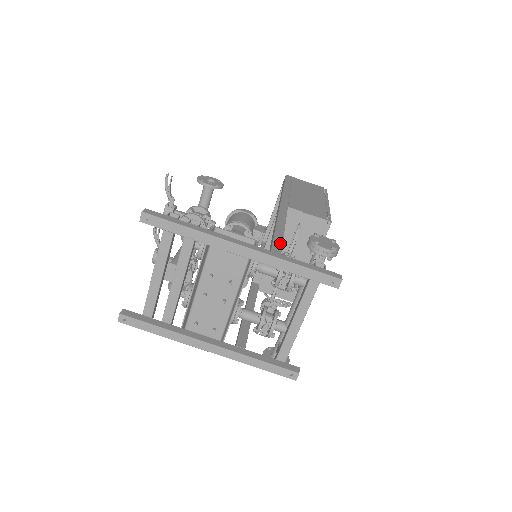
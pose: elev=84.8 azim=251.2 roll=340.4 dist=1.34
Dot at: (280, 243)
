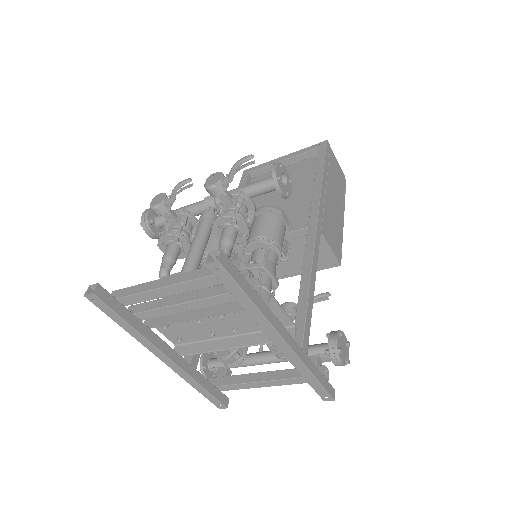
Dot at: (309, 328)
